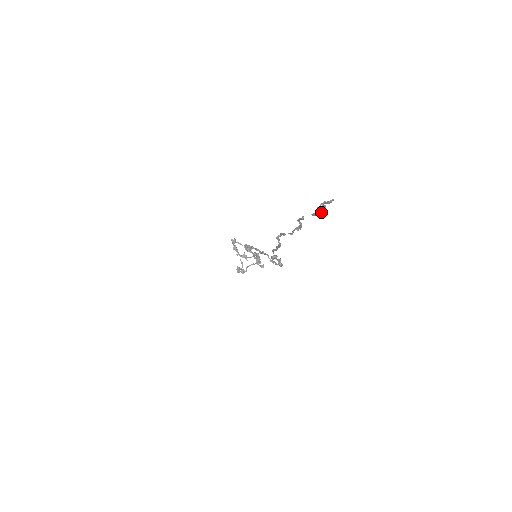
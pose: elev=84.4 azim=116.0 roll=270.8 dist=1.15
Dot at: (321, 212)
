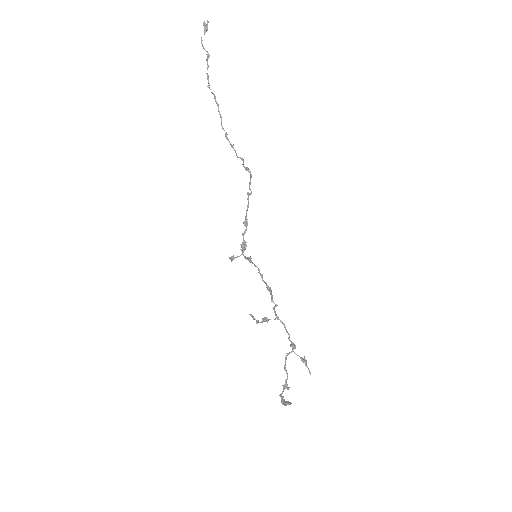
Dot at: (205, 26)
